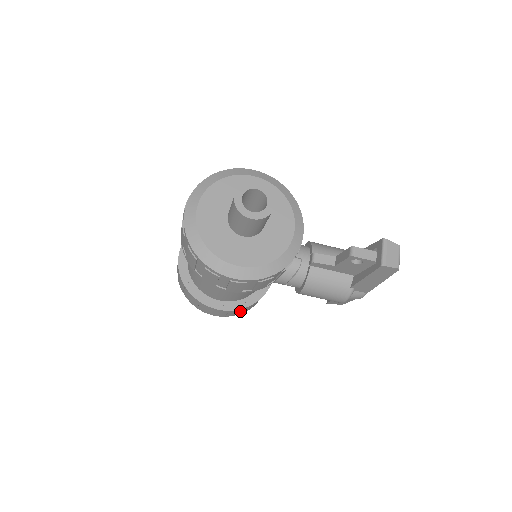
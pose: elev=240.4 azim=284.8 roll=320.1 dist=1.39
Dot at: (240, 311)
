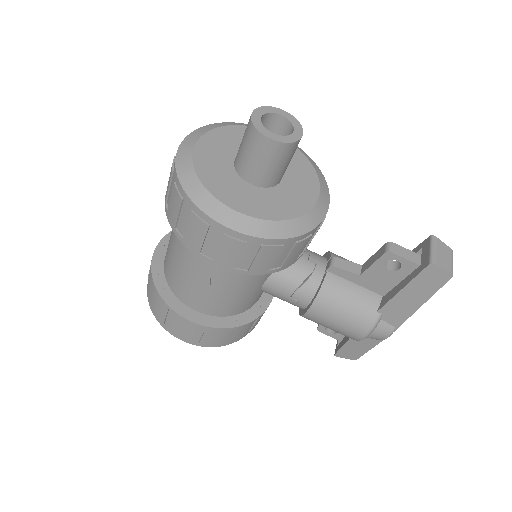
Dot at: (220, 335)
